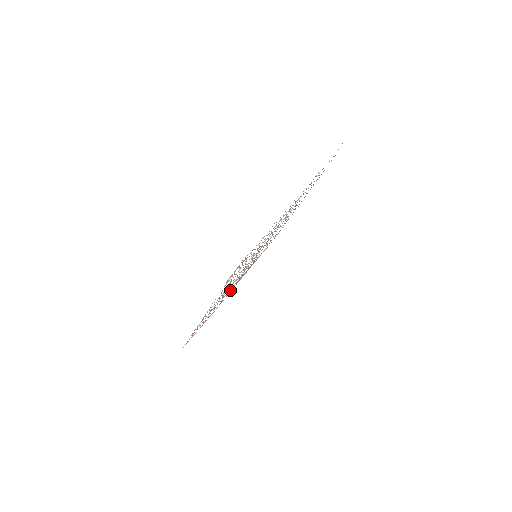
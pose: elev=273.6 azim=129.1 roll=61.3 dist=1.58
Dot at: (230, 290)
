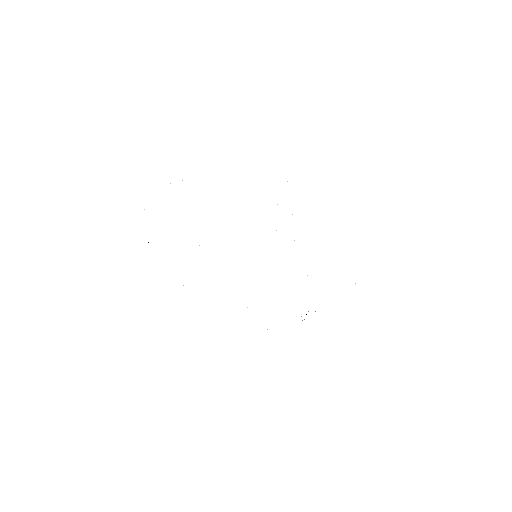
Dot at: occluded
